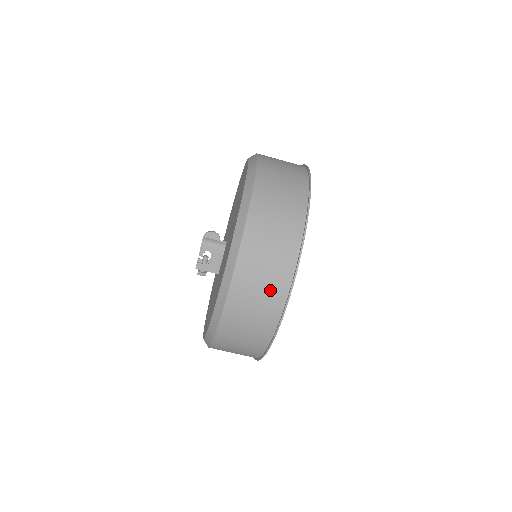
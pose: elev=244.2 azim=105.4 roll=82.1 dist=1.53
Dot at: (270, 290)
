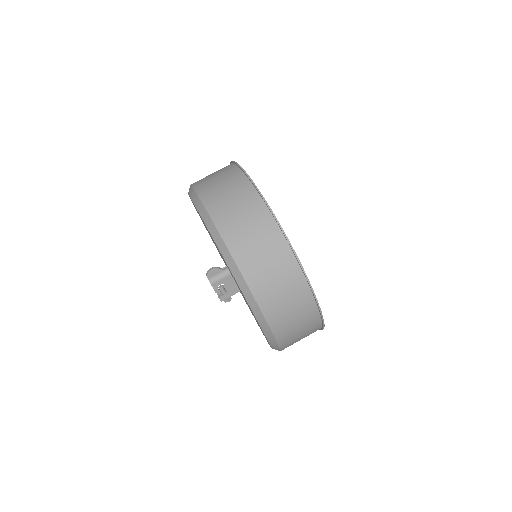
Dot at: (298, 304)
